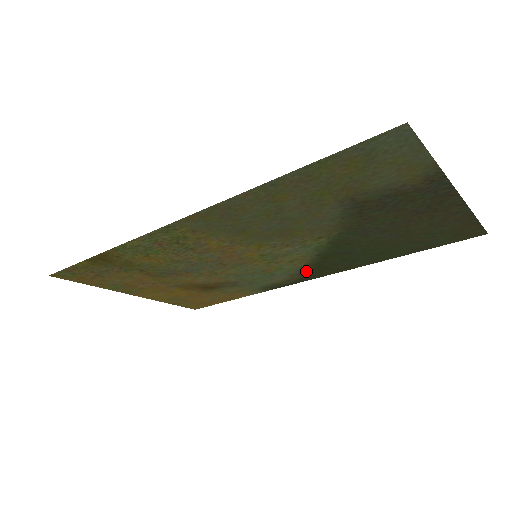
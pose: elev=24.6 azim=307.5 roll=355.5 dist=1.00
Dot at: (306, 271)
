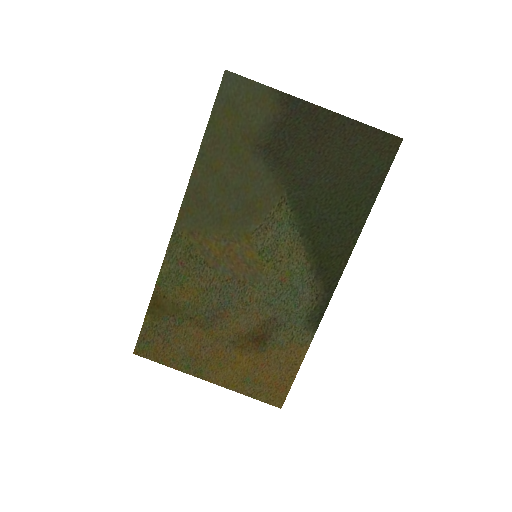
Dot at: (317, 270)
